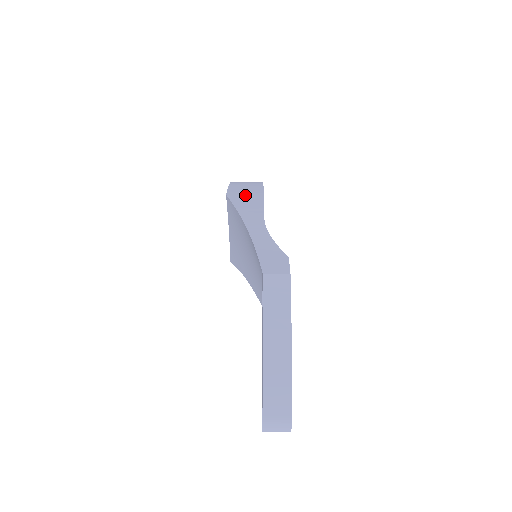
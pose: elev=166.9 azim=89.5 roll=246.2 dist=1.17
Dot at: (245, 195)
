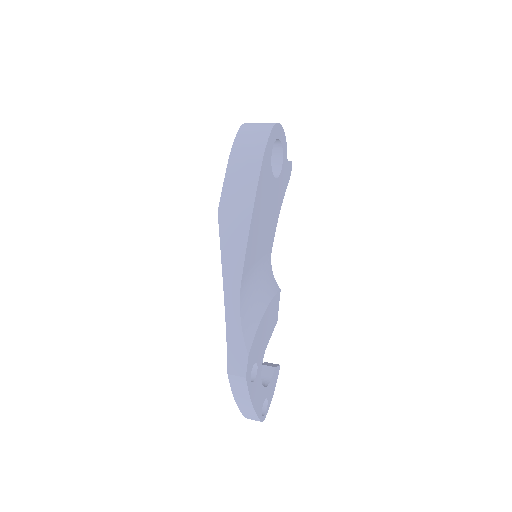
Dot at: (234, 216)
